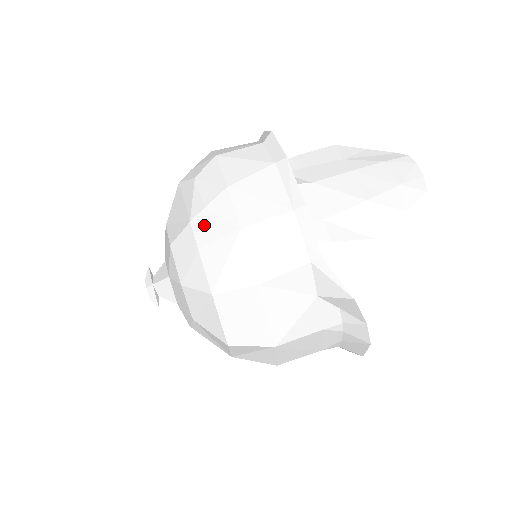
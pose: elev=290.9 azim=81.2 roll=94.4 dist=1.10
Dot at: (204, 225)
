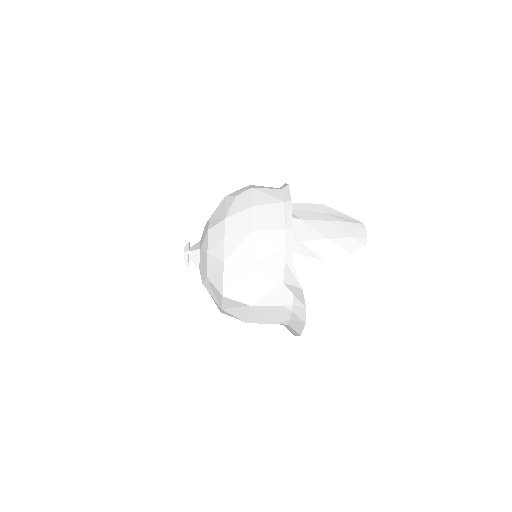
Dot at: (232, 223)
